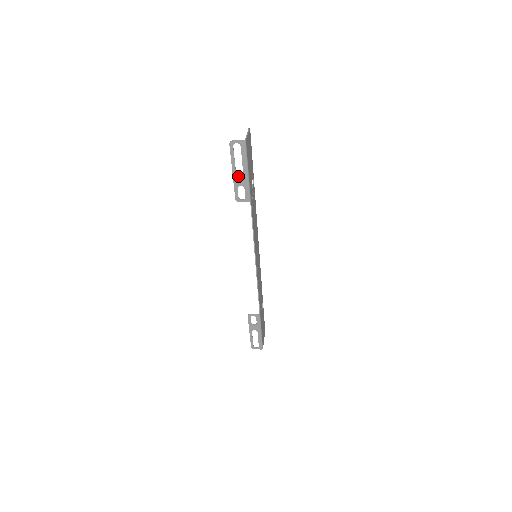
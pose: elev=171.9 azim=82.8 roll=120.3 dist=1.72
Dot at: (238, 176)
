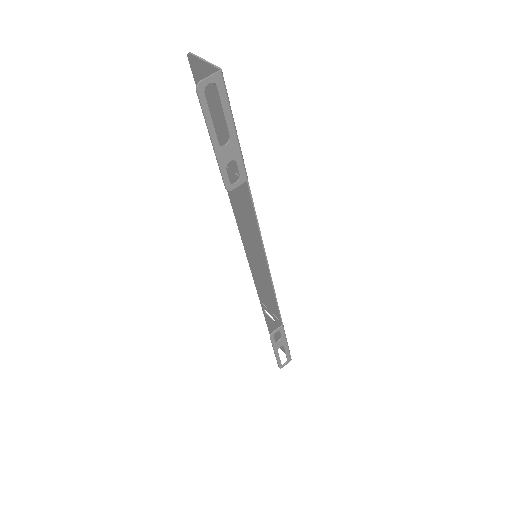
Dot at: (222, 146)
